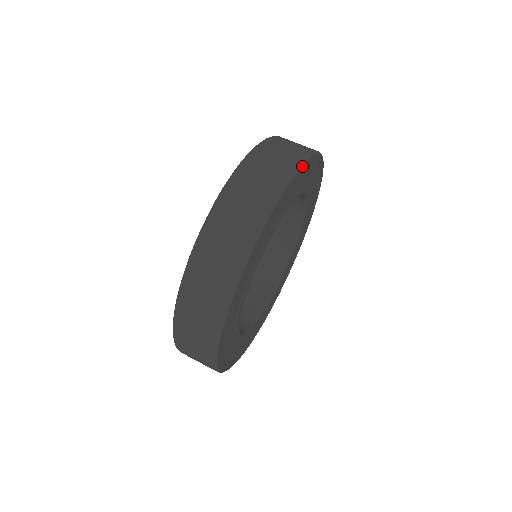
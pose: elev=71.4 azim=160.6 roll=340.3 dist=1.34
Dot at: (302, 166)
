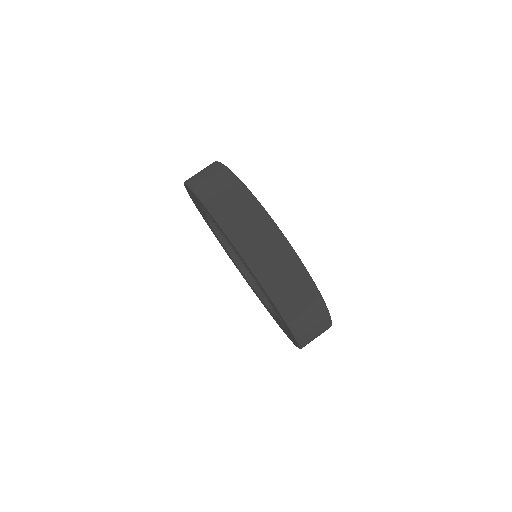
Dot at: occluded
